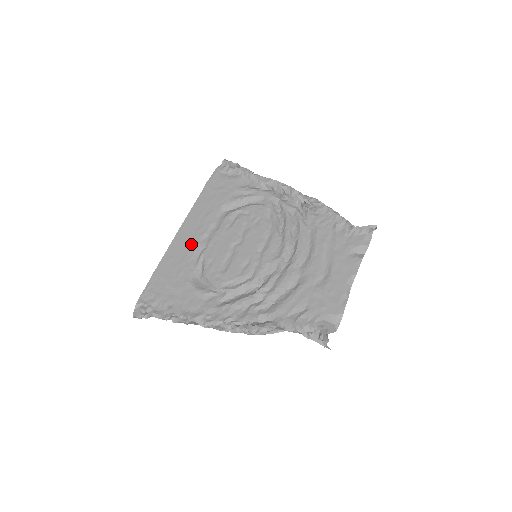
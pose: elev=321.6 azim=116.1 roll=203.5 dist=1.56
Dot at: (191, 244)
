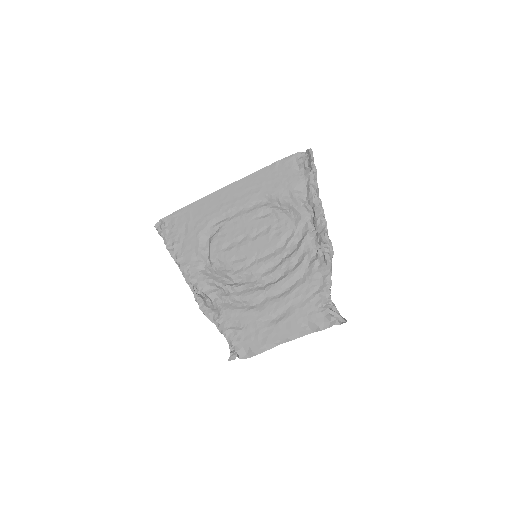
Dot at: (224, 207)
